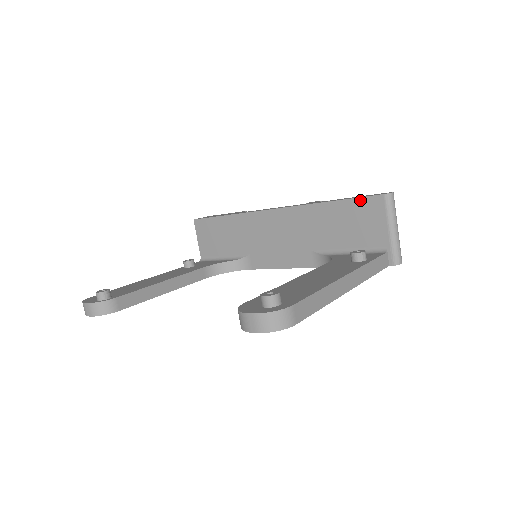
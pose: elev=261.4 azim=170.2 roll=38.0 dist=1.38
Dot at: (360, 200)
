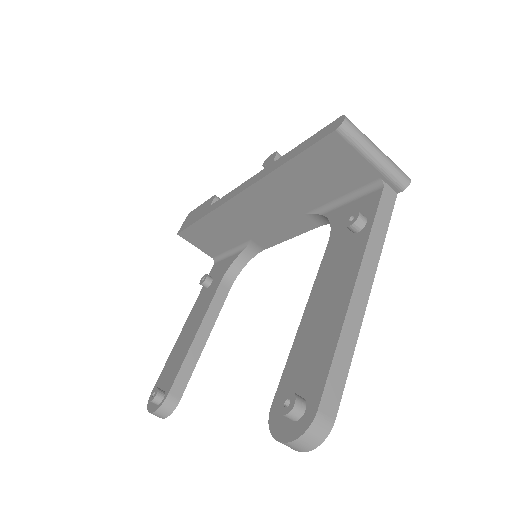
Dot at: (314, 148)
